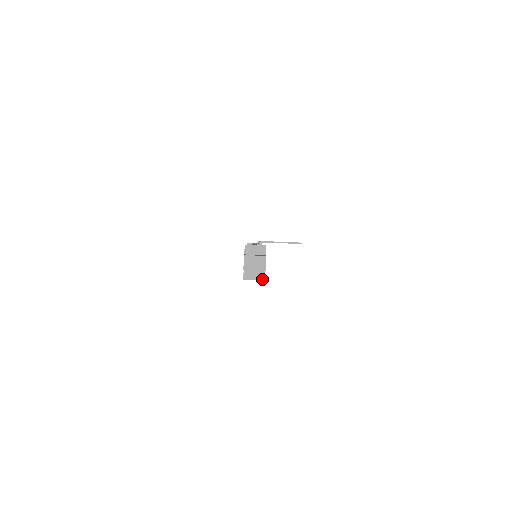
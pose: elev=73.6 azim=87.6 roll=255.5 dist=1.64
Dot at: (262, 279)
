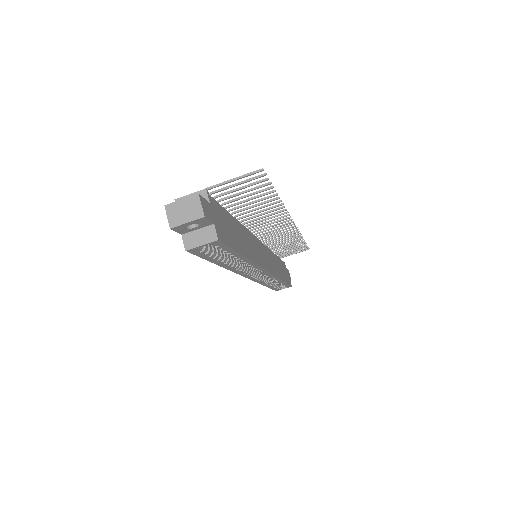
Dot at: (213, 239)
